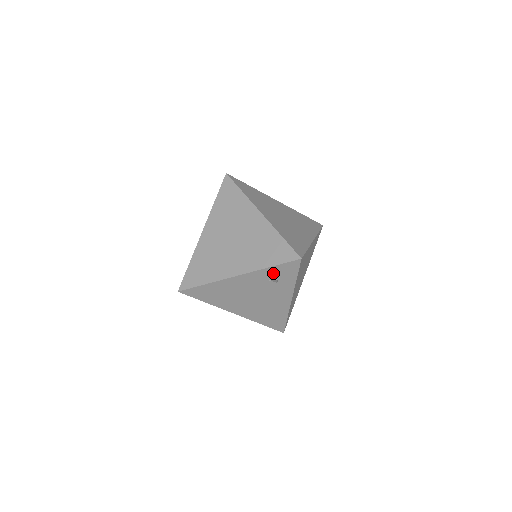
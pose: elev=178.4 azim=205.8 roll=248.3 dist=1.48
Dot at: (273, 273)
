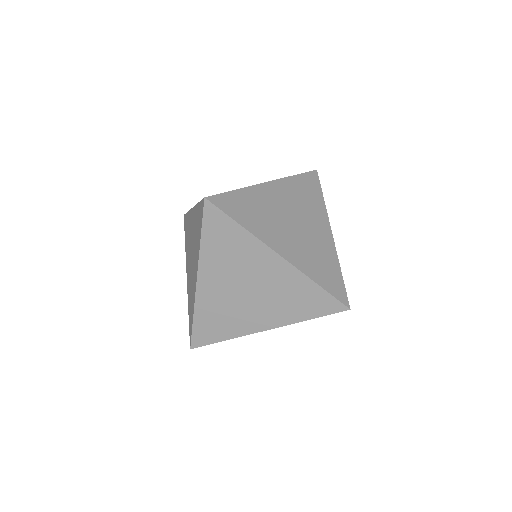
Dot at: occluded
